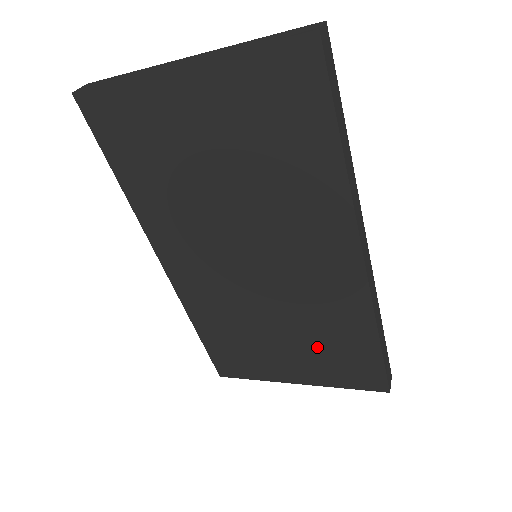
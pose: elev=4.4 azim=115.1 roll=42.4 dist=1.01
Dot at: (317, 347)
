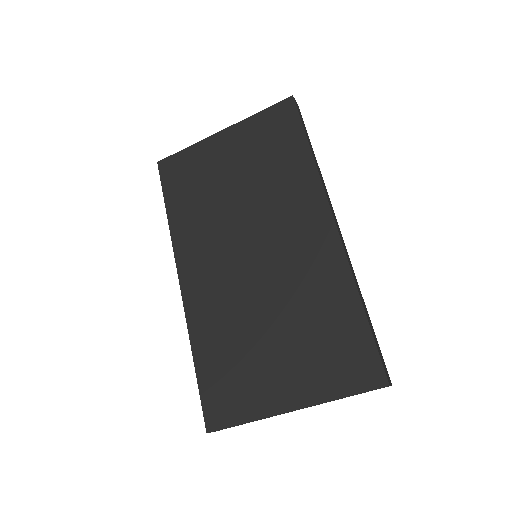
Dot at: (308, 338)
